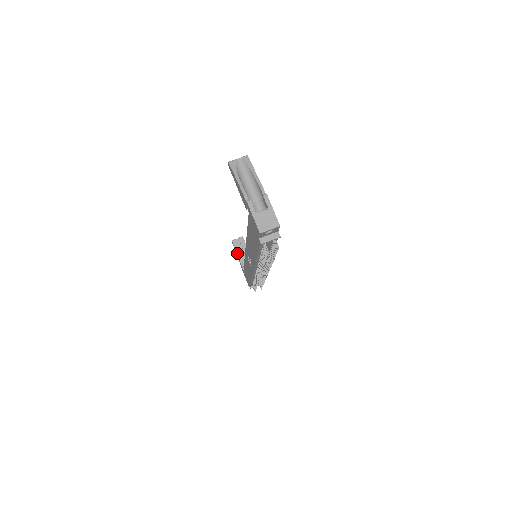
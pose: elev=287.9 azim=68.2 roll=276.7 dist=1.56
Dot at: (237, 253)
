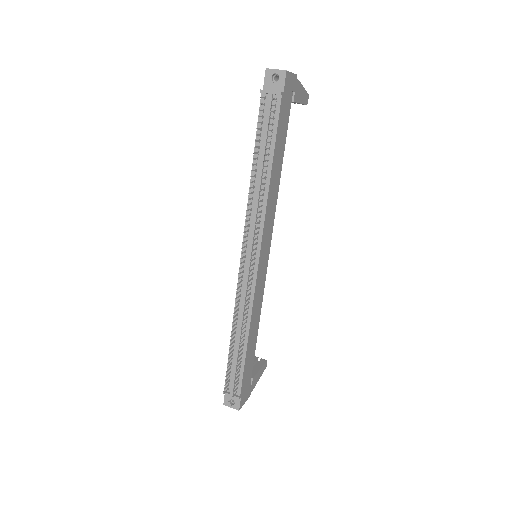
Dot at: occluded
